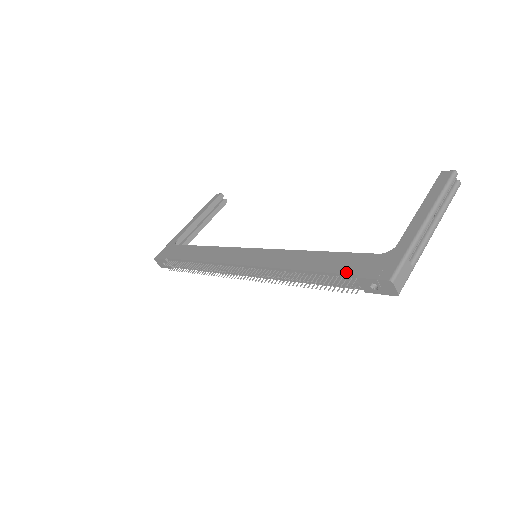
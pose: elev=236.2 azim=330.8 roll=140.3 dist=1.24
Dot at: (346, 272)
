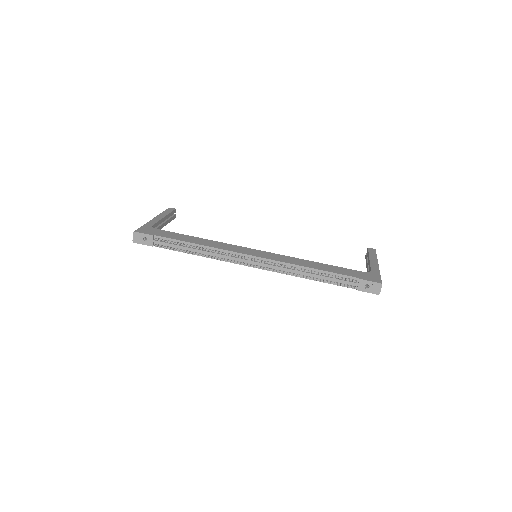
Dot at: (350, 275)
